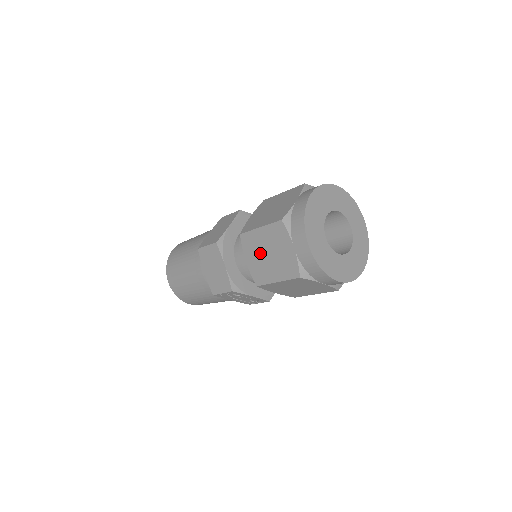
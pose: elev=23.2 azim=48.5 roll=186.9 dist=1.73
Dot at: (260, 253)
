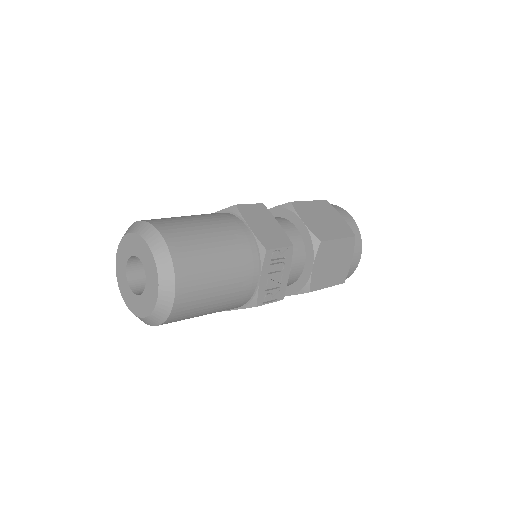
Dot at: (316, 217)
